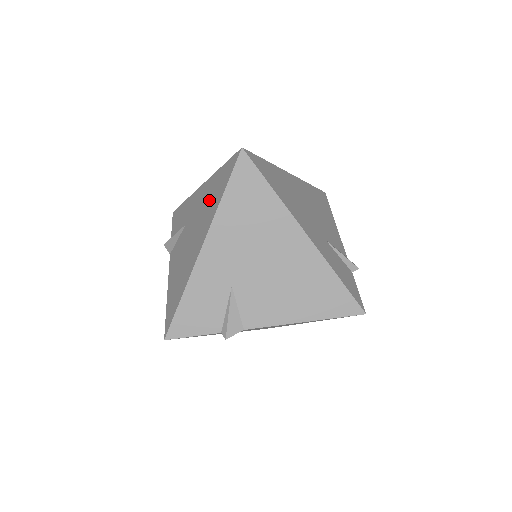
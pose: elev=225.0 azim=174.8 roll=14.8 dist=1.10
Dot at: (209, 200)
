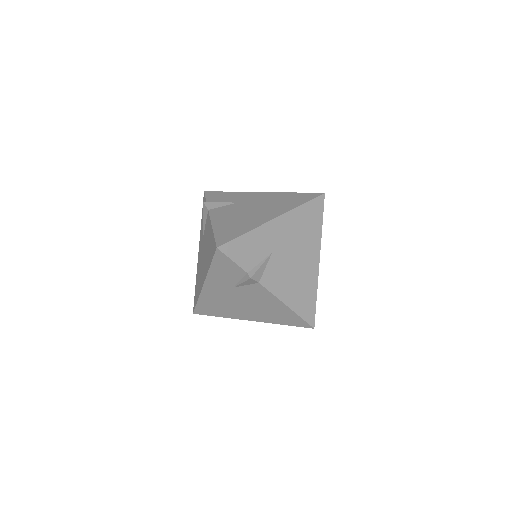
Dot at: (280, 201)
